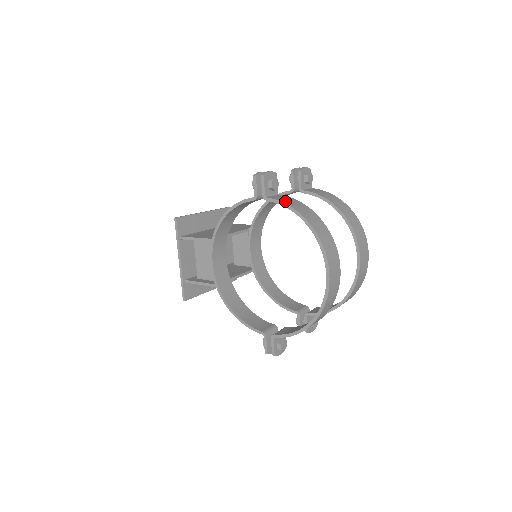
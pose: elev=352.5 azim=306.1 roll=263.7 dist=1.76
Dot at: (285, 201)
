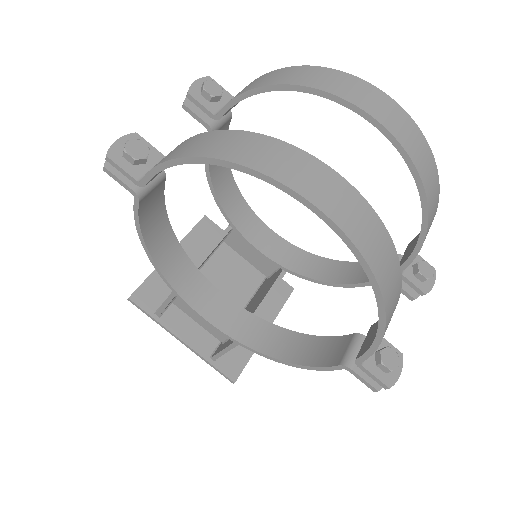
Dot at: (161, 160)
